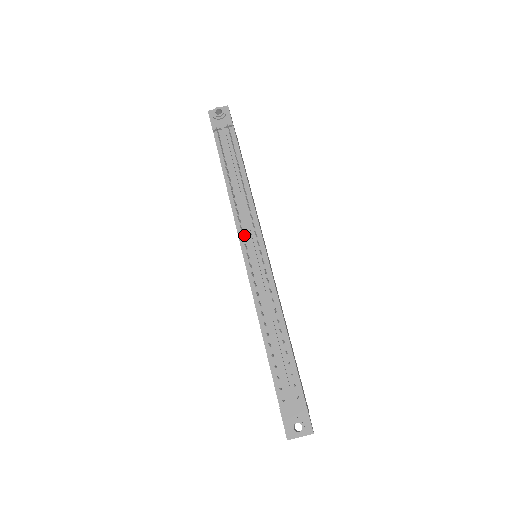
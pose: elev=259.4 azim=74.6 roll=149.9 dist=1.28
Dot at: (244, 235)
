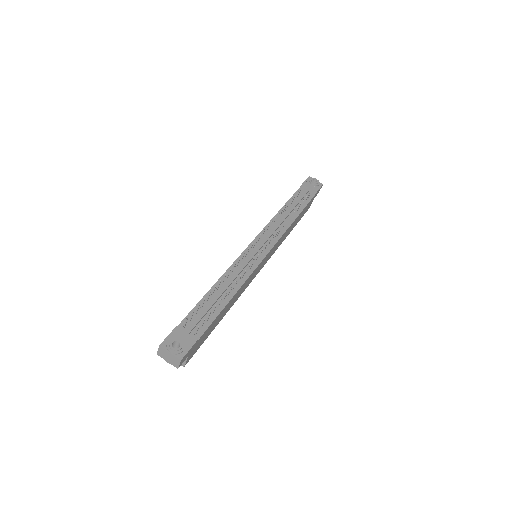
Dot at: (263, 236)
